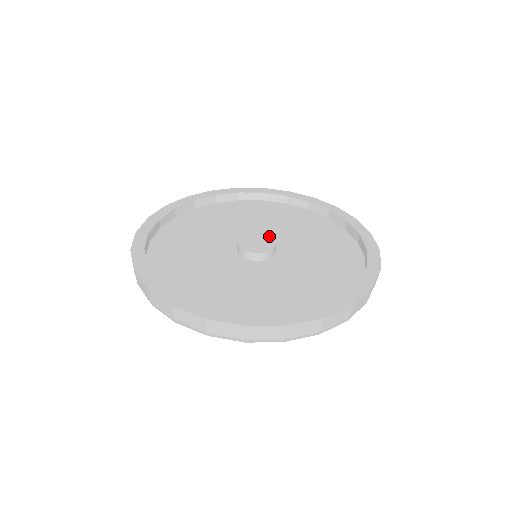
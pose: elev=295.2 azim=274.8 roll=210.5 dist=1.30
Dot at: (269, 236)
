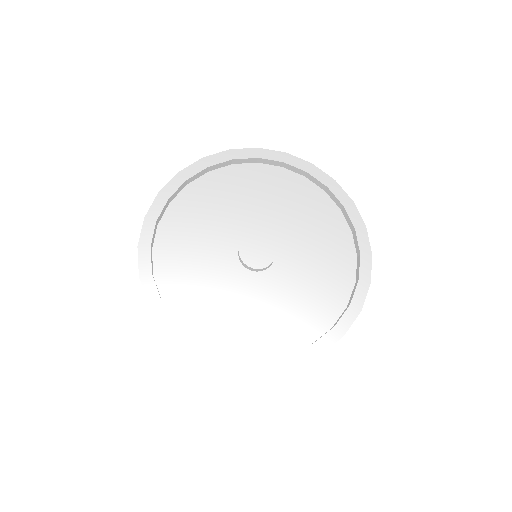
Dot at: (261, 236)
